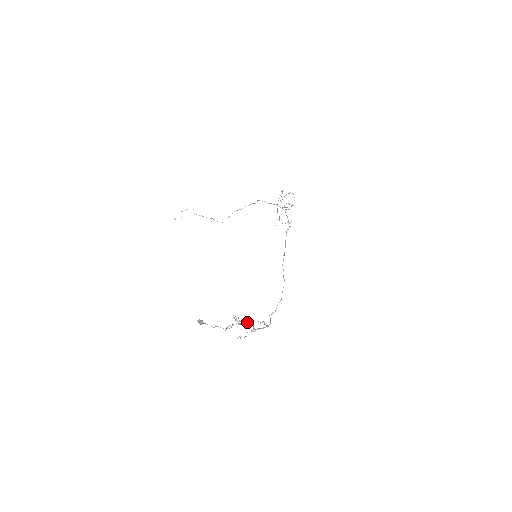
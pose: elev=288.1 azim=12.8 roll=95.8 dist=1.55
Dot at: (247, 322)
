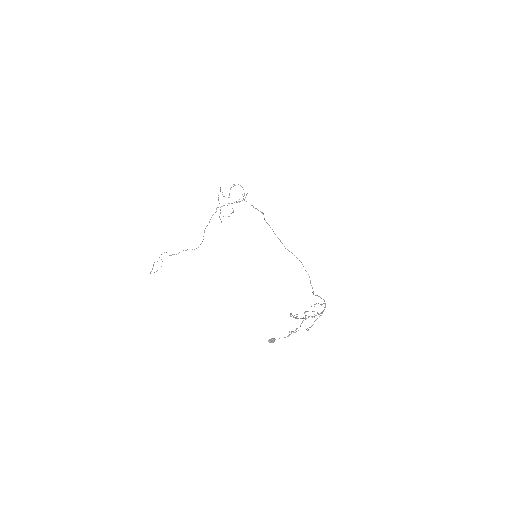
Dot at: occluded
